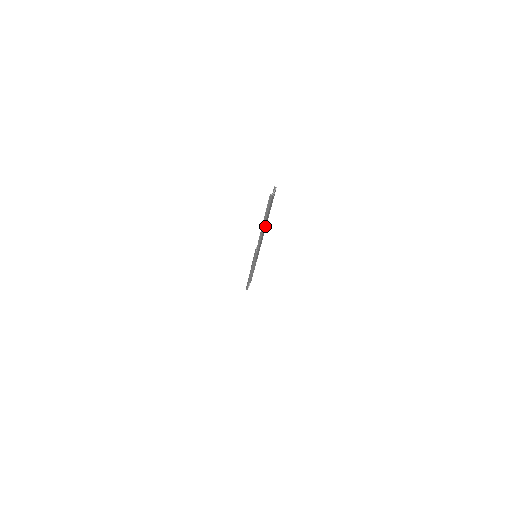
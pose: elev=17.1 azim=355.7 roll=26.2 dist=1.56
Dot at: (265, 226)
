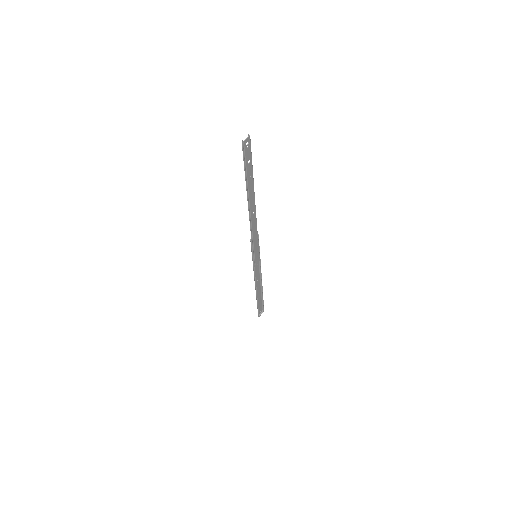
Dot at: (253, 201)
